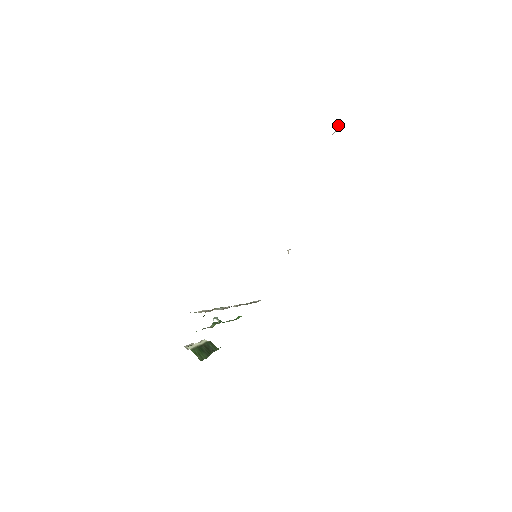
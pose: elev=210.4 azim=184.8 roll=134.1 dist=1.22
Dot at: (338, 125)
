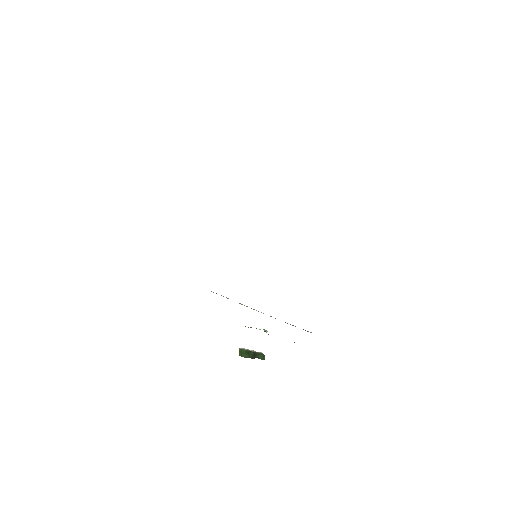
Dot at: occluded
